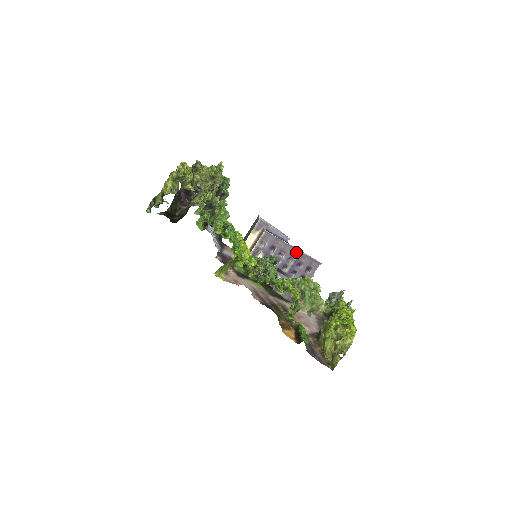
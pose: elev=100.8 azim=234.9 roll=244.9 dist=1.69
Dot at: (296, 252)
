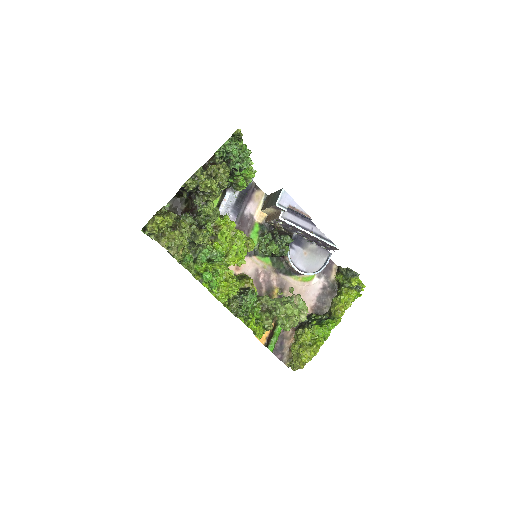
Dot at: (314, 237)
